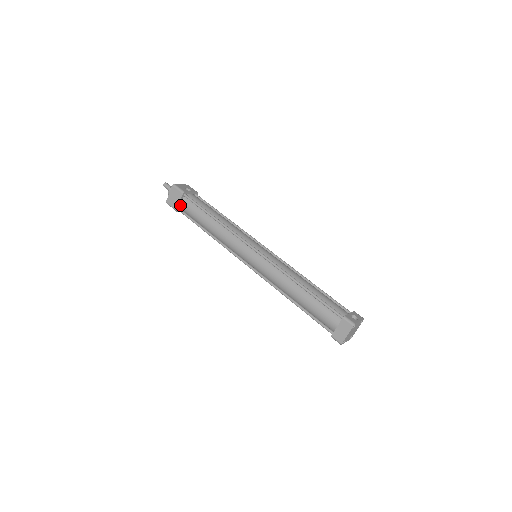
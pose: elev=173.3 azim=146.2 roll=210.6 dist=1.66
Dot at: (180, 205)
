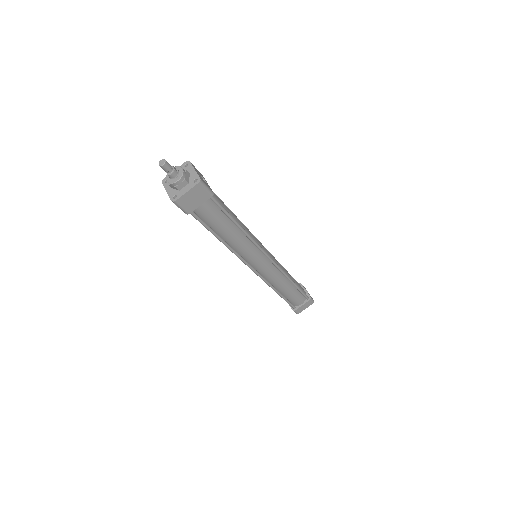
Dot at: (197, 207)
